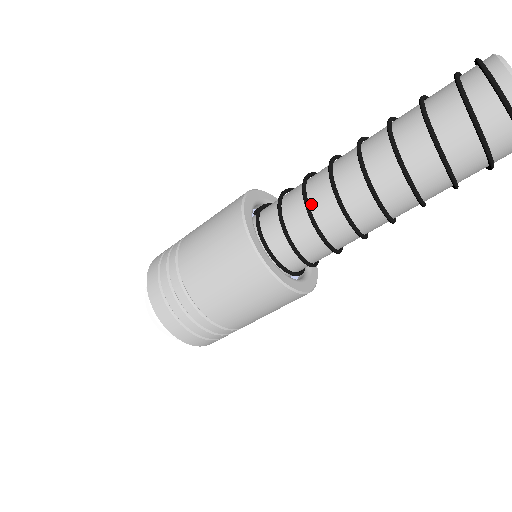
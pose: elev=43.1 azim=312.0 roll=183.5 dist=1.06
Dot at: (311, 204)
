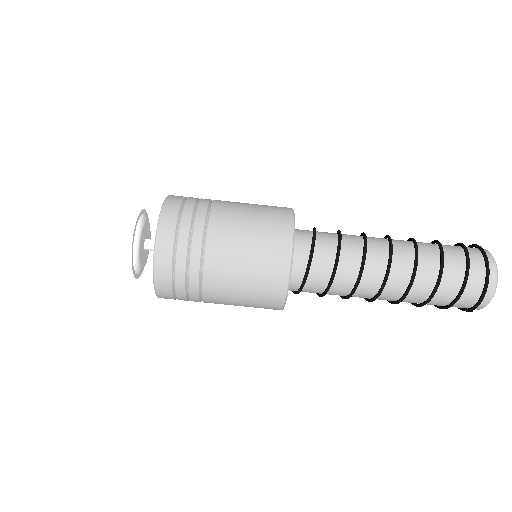
Dot at: (342, 240)
